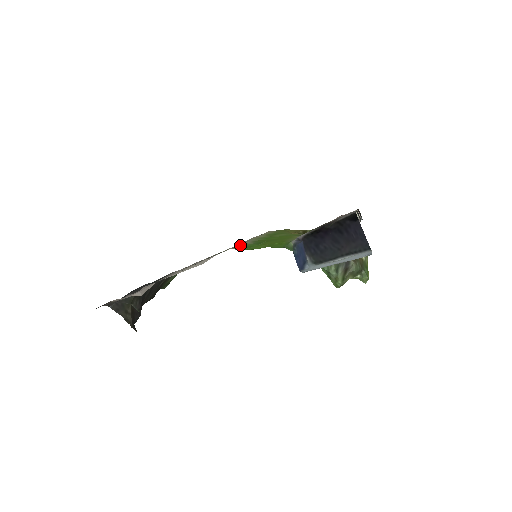
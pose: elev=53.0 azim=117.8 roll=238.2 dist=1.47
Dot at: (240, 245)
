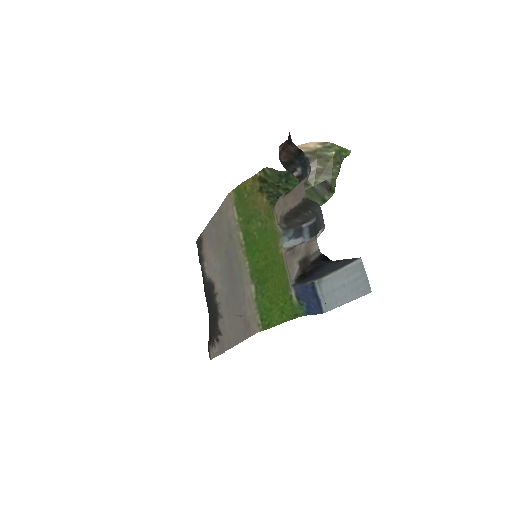
Dot at: (255, 310)
